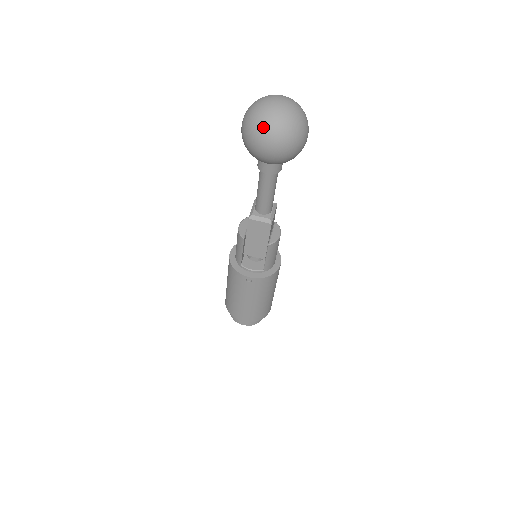
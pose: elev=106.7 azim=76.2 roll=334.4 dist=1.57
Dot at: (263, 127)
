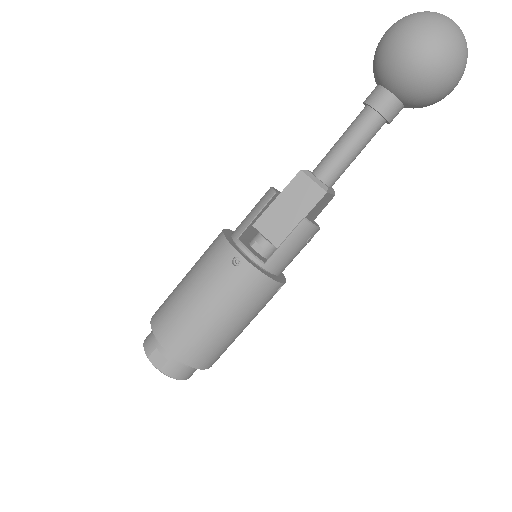
Dot at: (429, 17)
